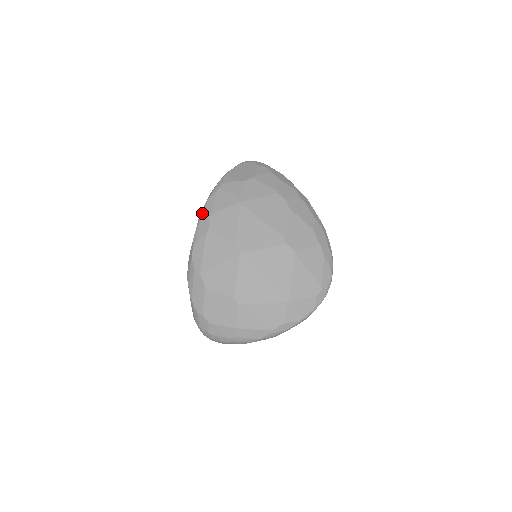
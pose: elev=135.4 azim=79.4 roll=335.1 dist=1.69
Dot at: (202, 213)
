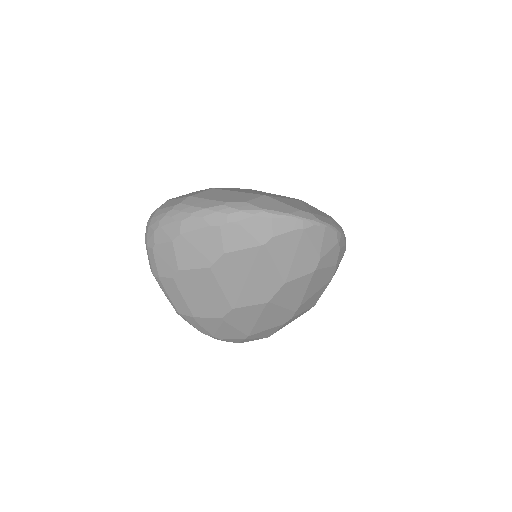
Dot at: occluded
